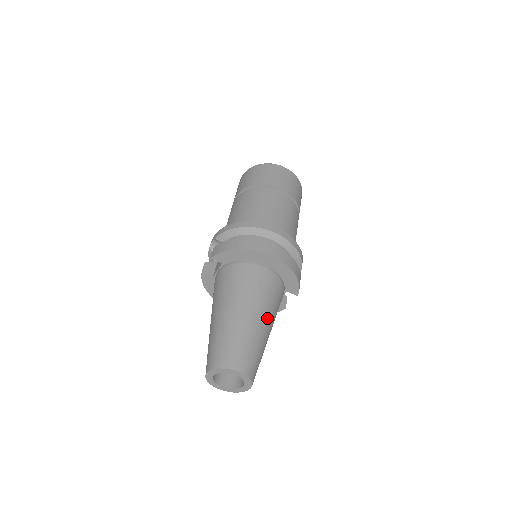
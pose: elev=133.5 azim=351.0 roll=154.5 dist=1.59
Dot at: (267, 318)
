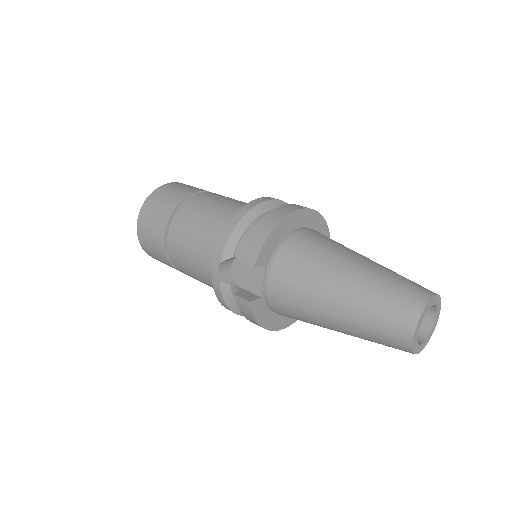
Dot at: occluded
